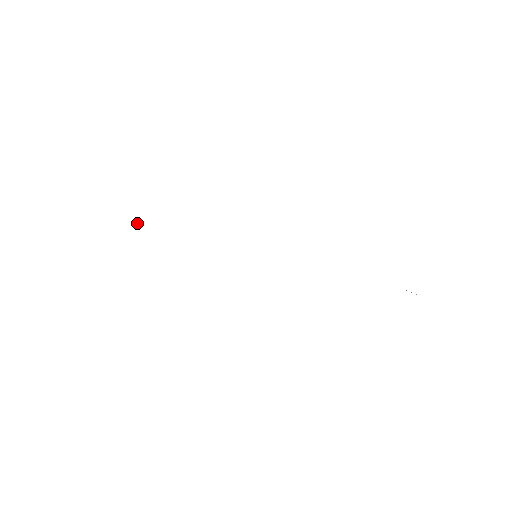
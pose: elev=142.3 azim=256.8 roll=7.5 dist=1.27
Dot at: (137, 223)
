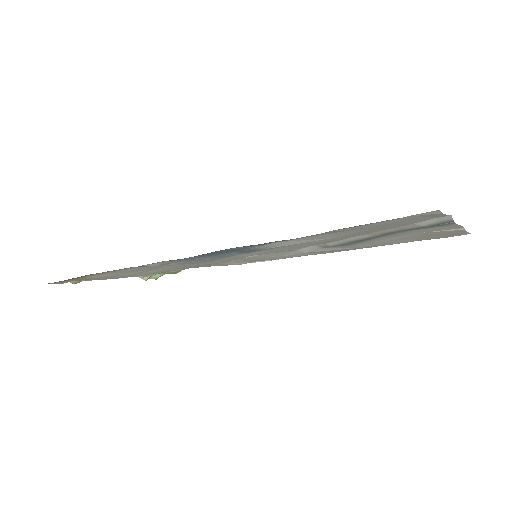
Dot at: (155, 277)
